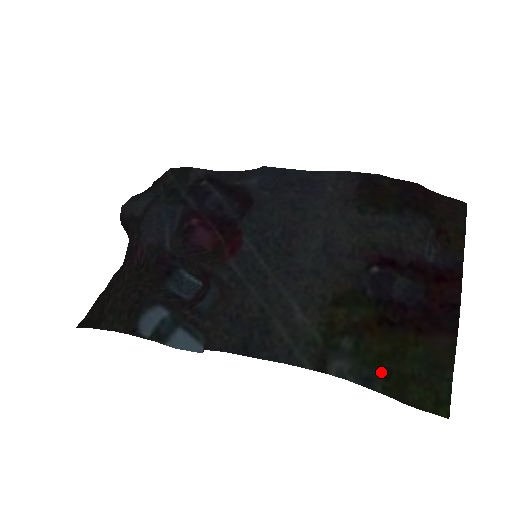
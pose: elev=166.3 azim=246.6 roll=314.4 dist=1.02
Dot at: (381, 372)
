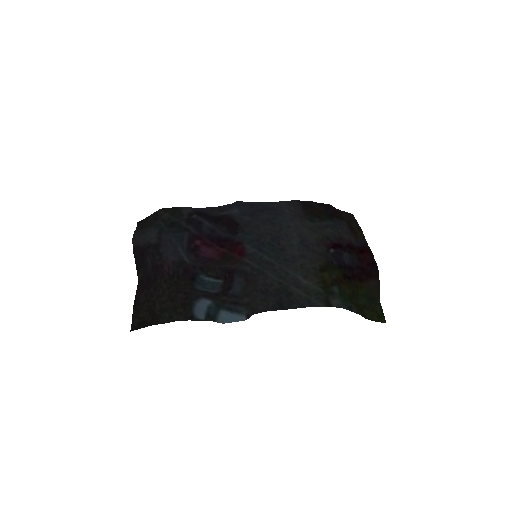
Dot at: (353, 304)
